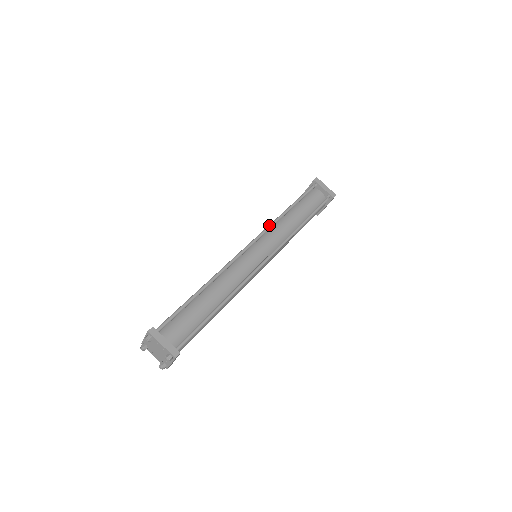
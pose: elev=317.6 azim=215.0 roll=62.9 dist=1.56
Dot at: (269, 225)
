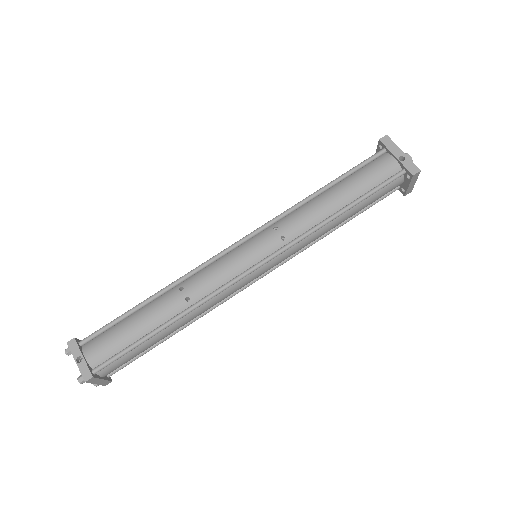
Dot at: (301, 239)
